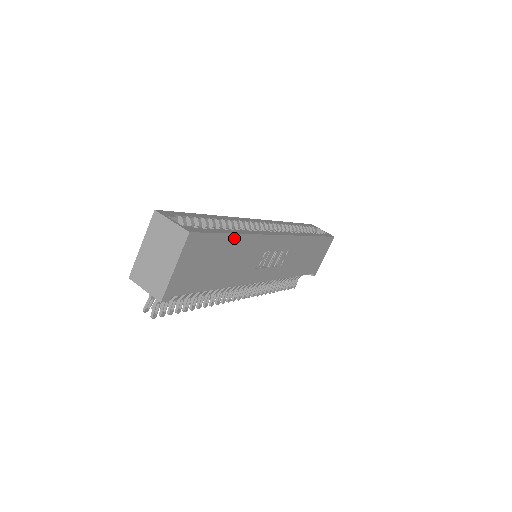
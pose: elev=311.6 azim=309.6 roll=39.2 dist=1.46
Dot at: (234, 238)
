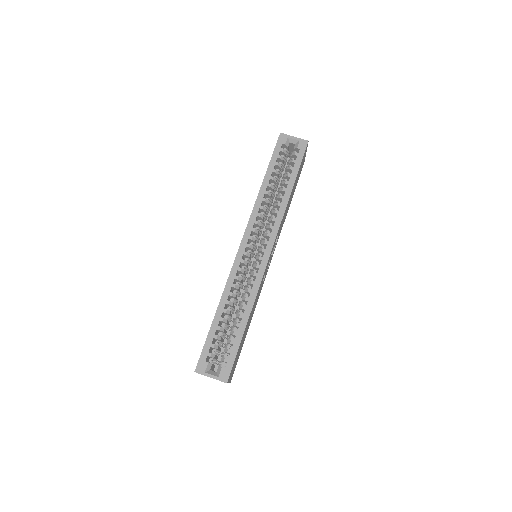
Dot at: occluded
